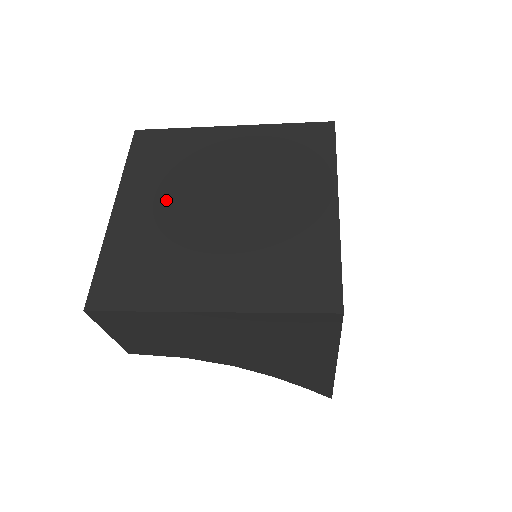
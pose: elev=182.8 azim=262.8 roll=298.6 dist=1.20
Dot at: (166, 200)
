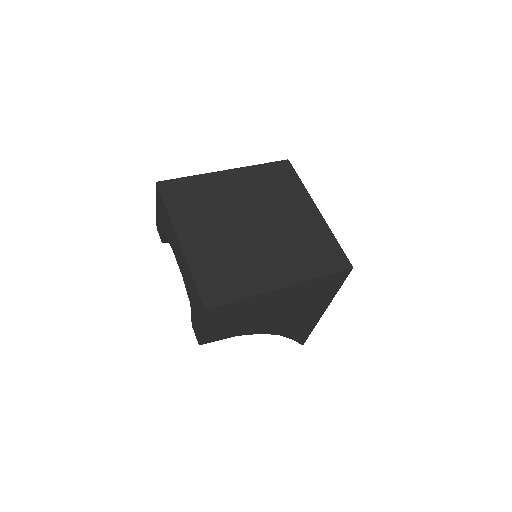
Dot at: (213, 227)
